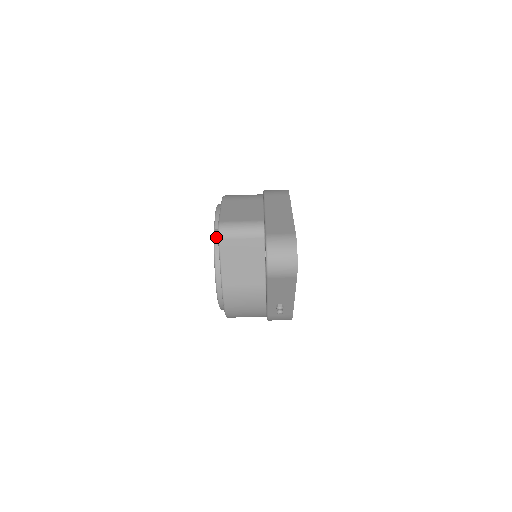
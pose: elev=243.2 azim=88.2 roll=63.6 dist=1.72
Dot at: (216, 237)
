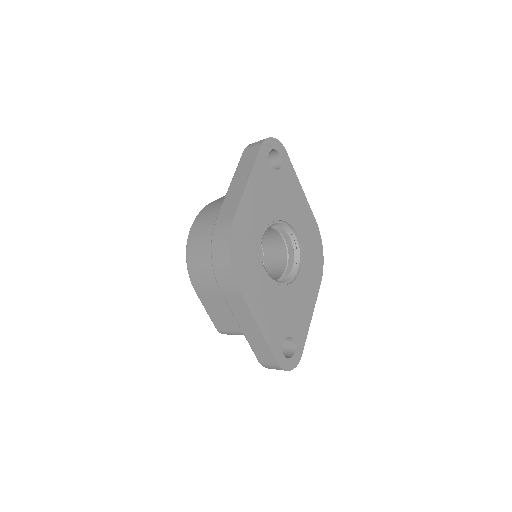
Dot at: occluded
